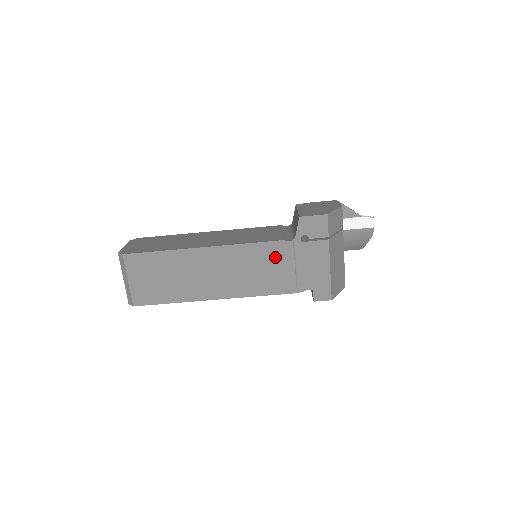
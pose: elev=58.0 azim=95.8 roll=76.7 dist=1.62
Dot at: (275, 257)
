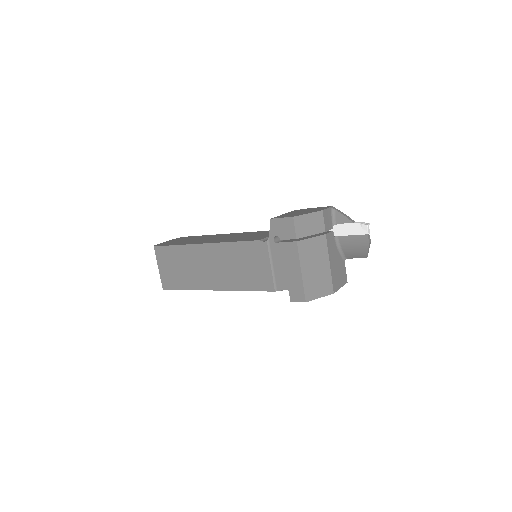
Dot at: (254, 256)
